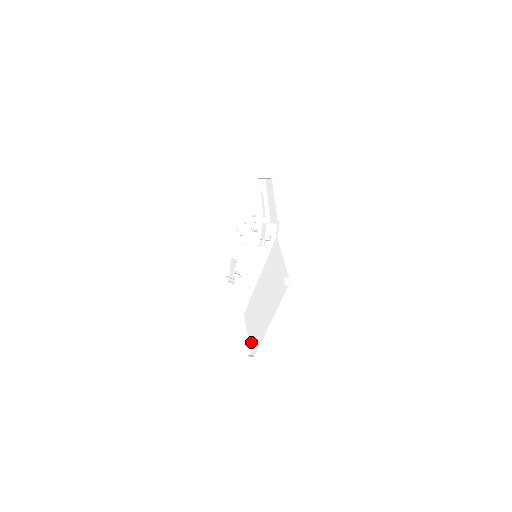
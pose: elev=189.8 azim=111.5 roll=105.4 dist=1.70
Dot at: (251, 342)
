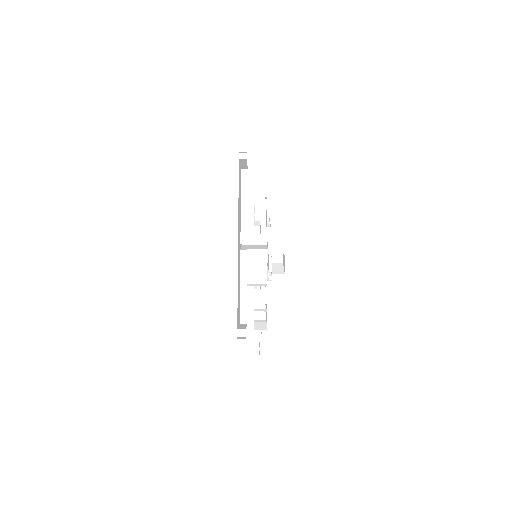
Dot at: occluded
